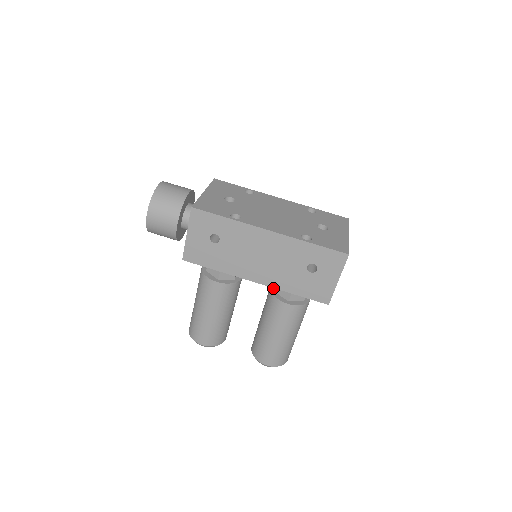
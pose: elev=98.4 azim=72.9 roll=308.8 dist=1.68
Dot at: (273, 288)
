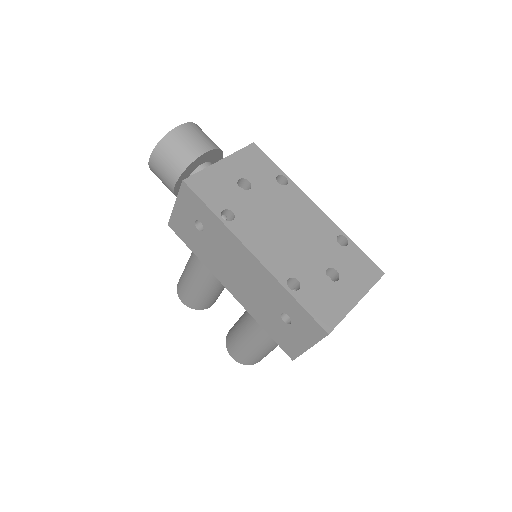
Dot at: occluded
